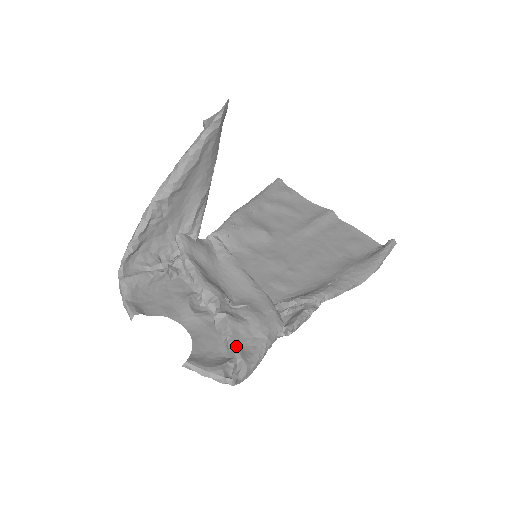
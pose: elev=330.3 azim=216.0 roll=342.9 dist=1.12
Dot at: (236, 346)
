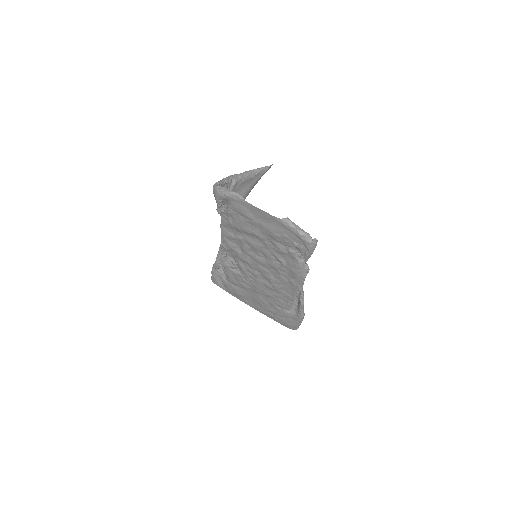
Dot at: occluded
